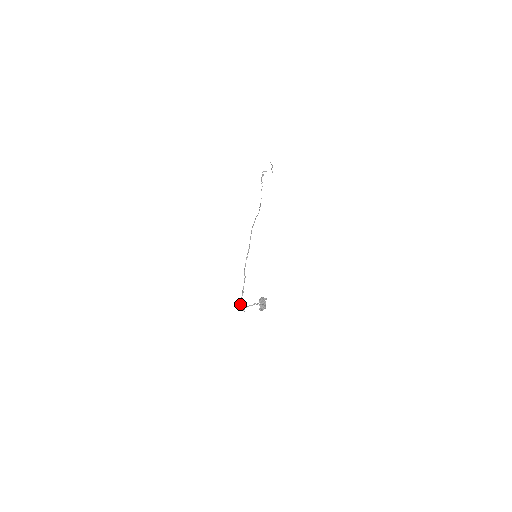
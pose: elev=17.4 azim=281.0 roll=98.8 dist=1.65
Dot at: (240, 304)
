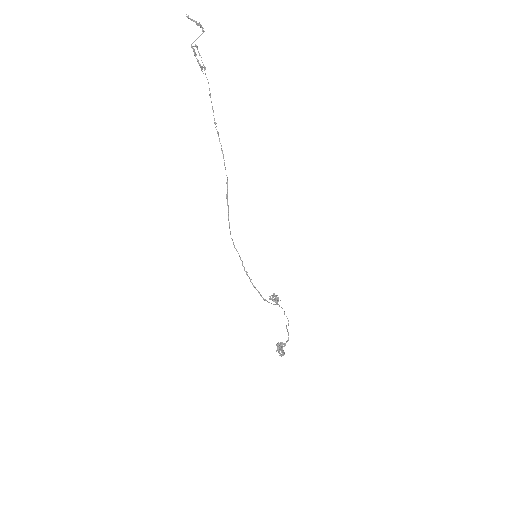
Dot at: (272, 300)
